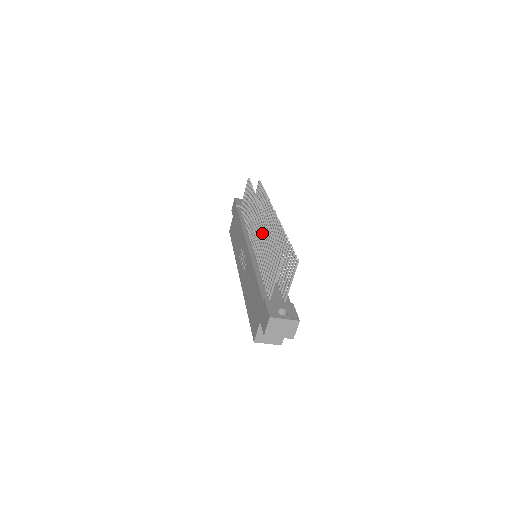
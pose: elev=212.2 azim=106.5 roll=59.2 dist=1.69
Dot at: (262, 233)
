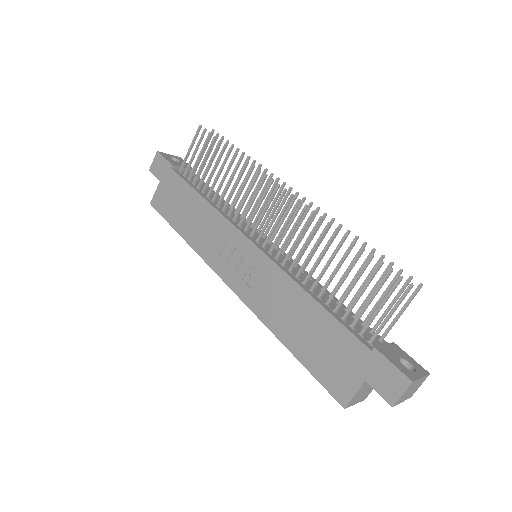
Dot at: (303, 230)
